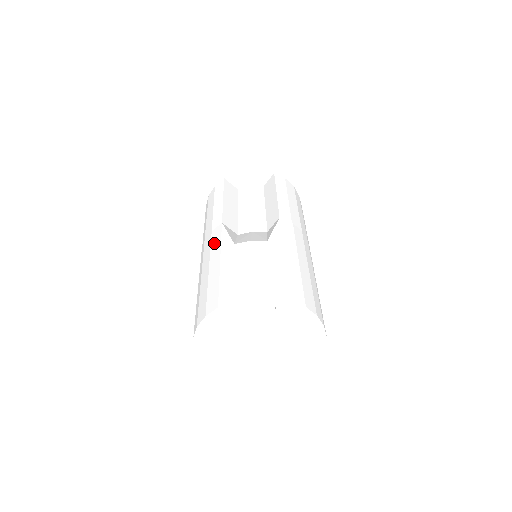
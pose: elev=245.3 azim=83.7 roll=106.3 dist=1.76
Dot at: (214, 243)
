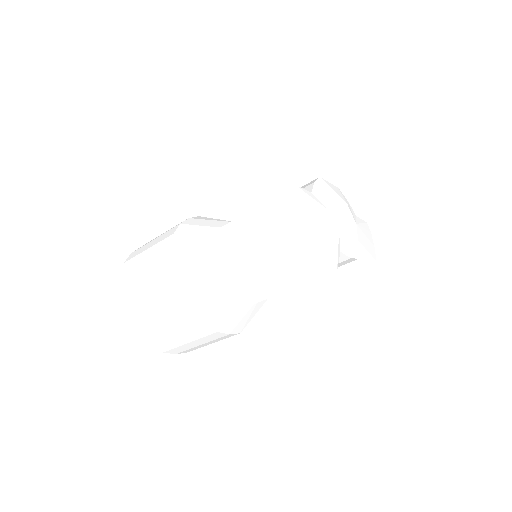
Dot at: (213, 311)
